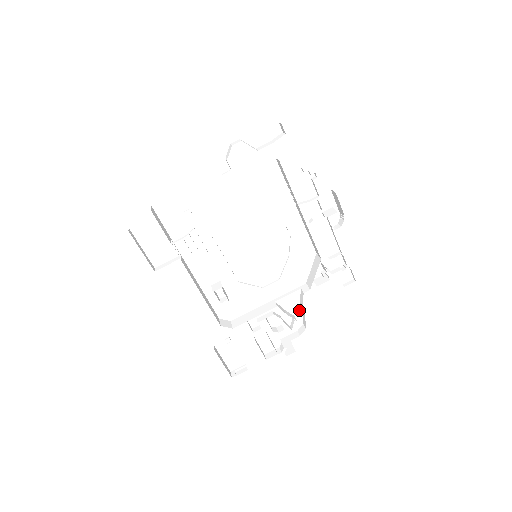
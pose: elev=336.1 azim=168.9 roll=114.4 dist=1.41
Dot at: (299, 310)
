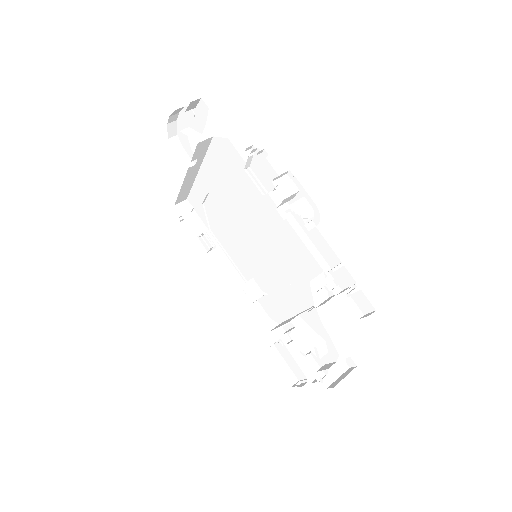
Dot at: (327, 334)
